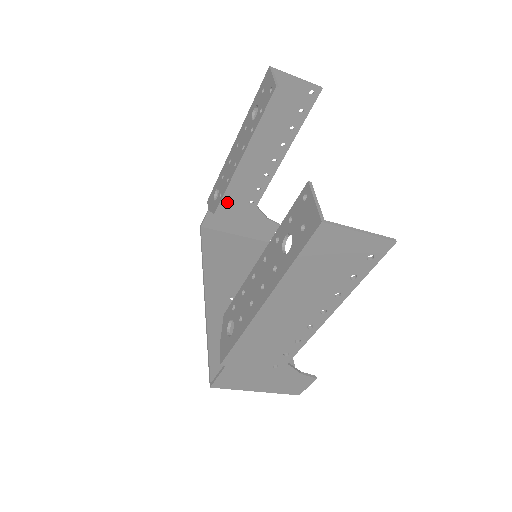
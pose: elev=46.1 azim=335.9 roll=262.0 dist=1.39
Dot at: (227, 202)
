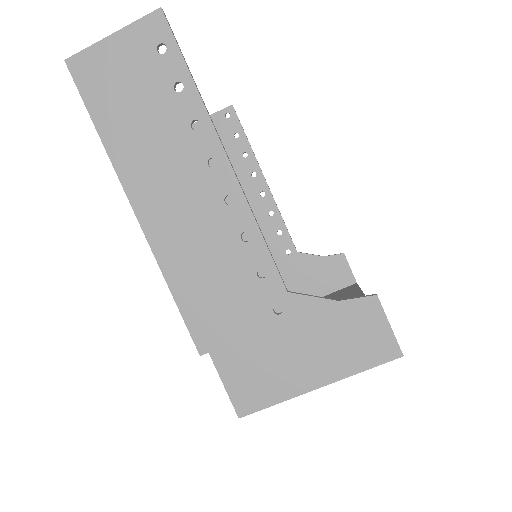
Dot at: occluded
